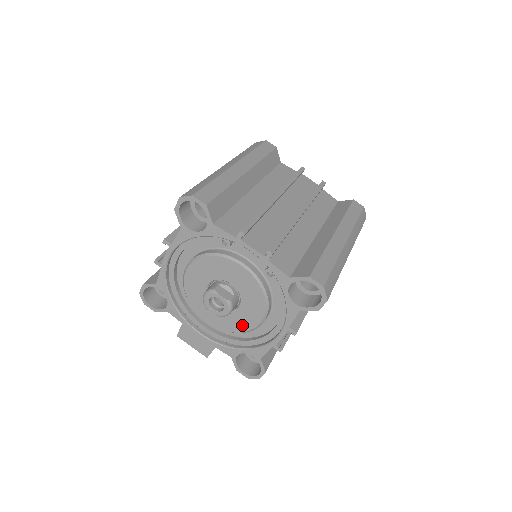
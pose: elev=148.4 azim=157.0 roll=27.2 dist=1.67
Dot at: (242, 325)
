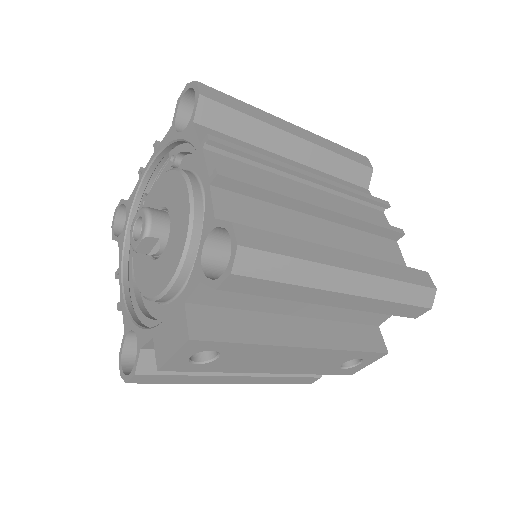
Dot at: (182, 226)
